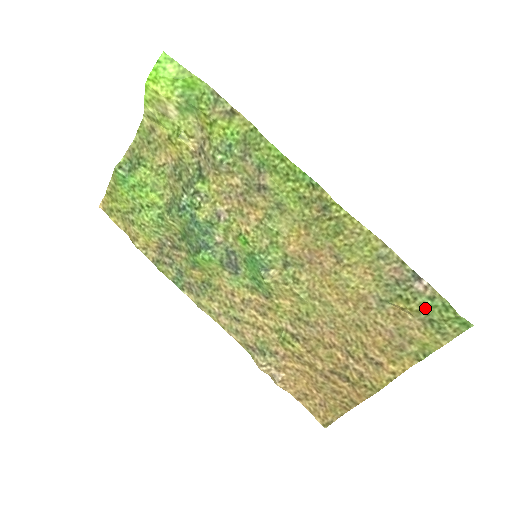
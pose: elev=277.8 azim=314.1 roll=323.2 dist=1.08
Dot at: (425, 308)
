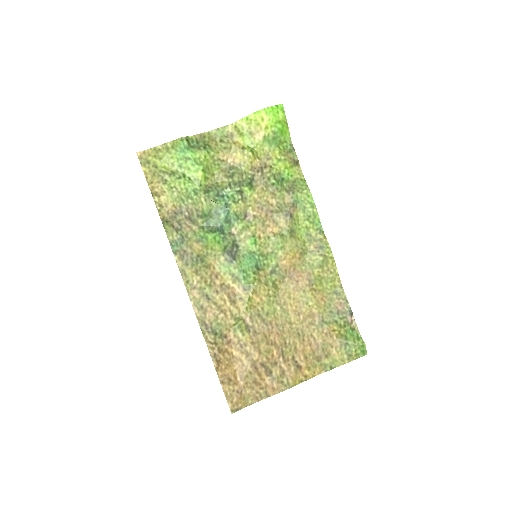
Dot at: (347, 334)
